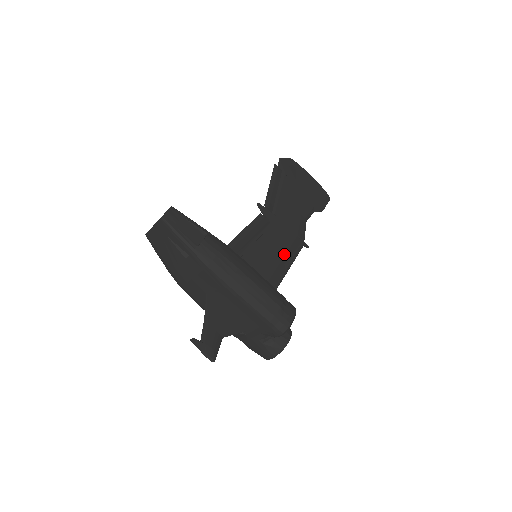
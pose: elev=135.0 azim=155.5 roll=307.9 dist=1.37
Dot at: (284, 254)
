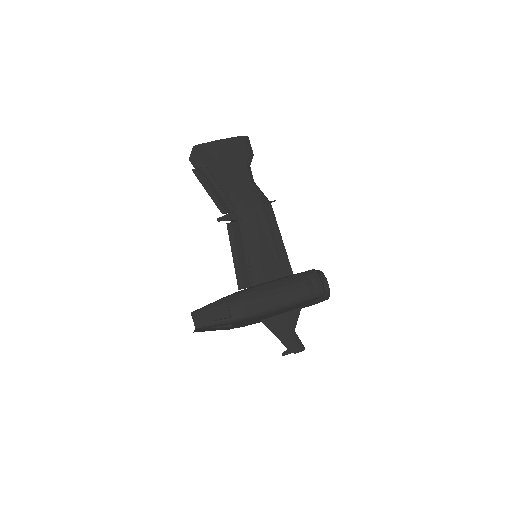
Dot at: (268, 230)
